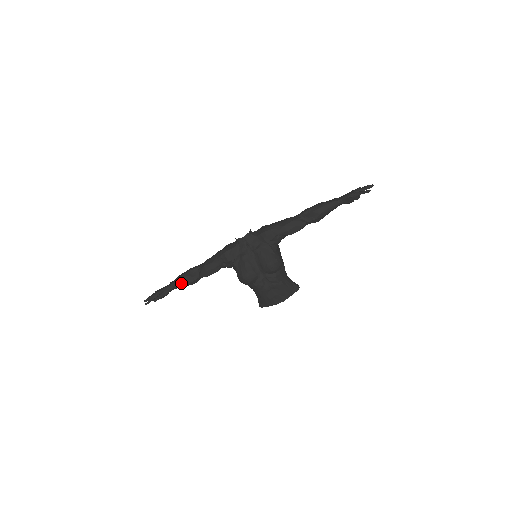
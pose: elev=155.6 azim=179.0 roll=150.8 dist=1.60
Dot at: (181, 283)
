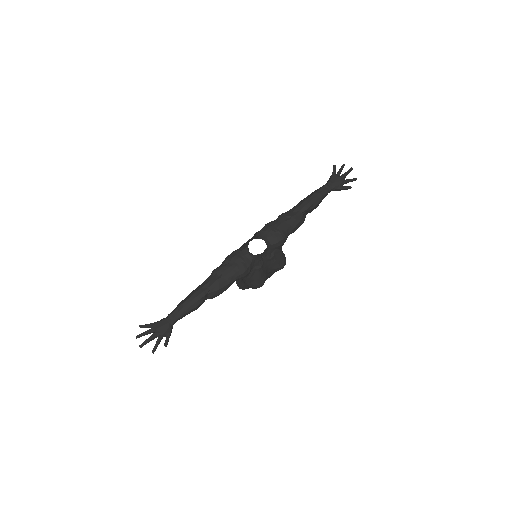
Dot at: (189, 313)
